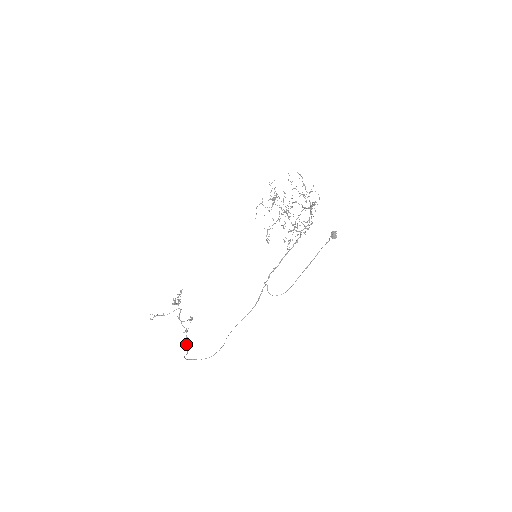
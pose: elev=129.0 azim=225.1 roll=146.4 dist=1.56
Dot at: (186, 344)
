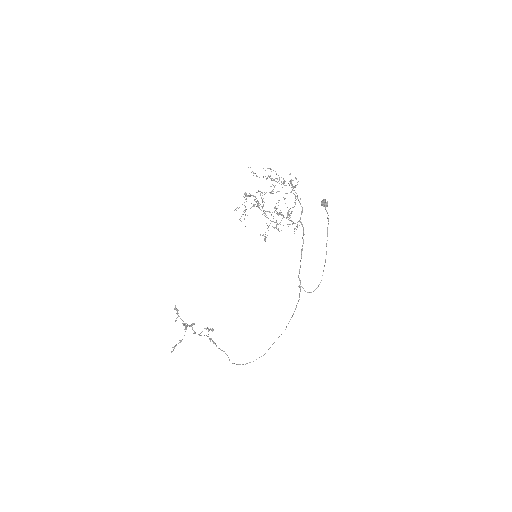
Dot at: occluded
